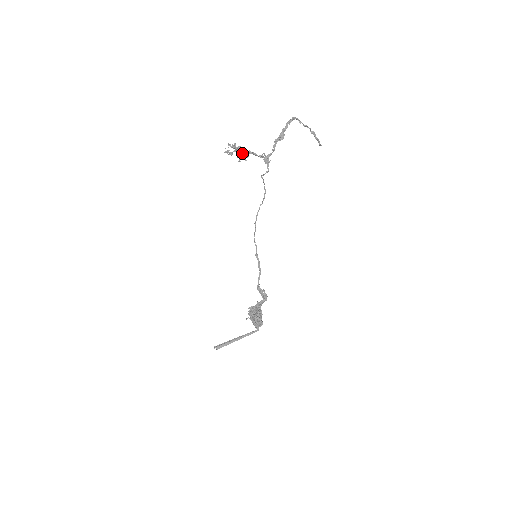
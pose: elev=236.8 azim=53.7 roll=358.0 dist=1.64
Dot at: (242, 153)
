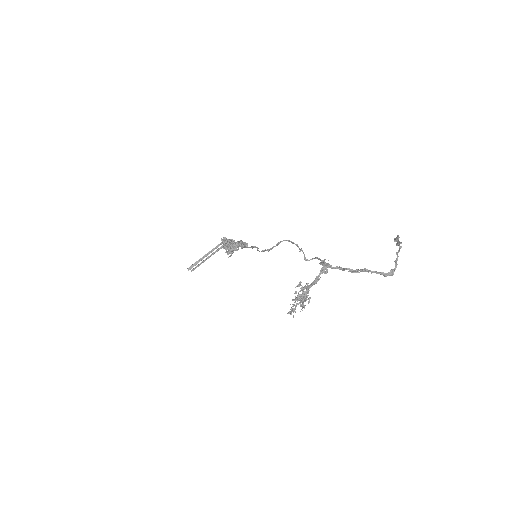
Dot at: occluded
